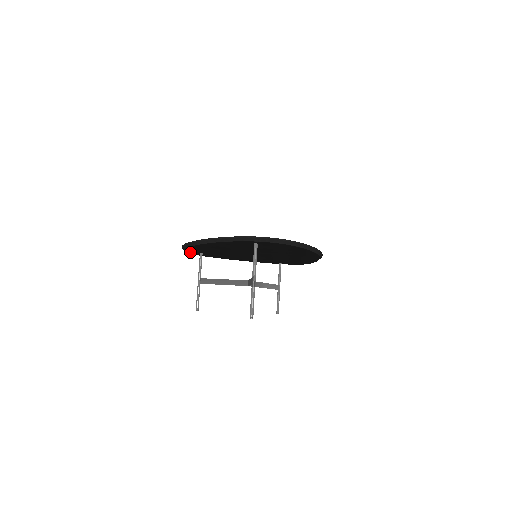
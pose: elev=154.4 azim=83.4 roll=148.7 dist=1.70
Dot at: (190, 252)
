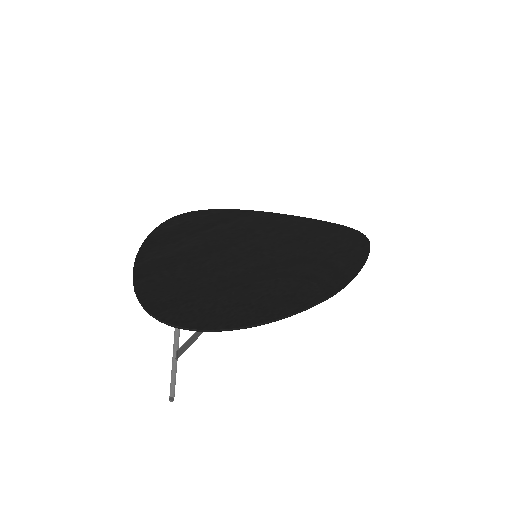
Dot at: occluded
